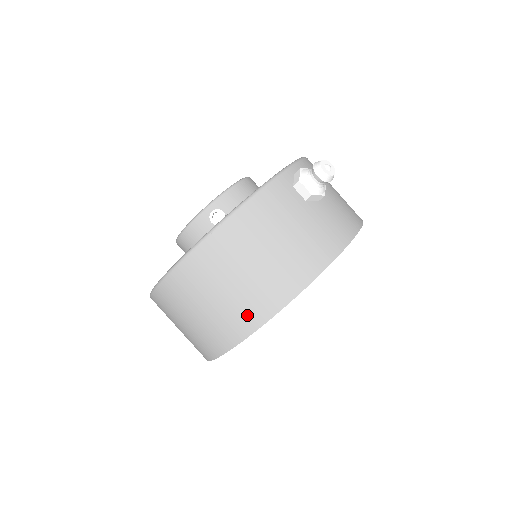
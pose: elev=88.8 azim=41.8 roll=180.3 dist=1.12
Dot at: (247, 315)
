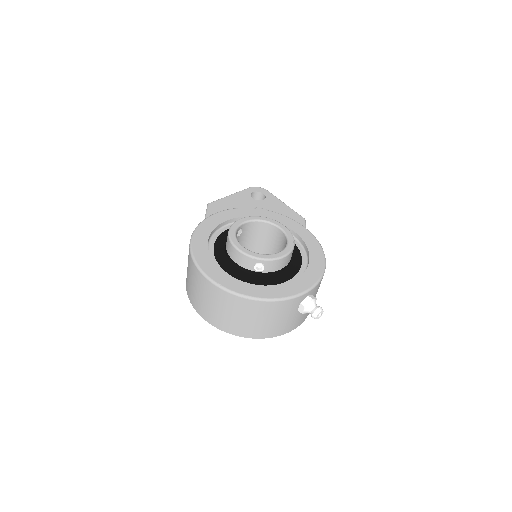
Dot at: (226, 326)
